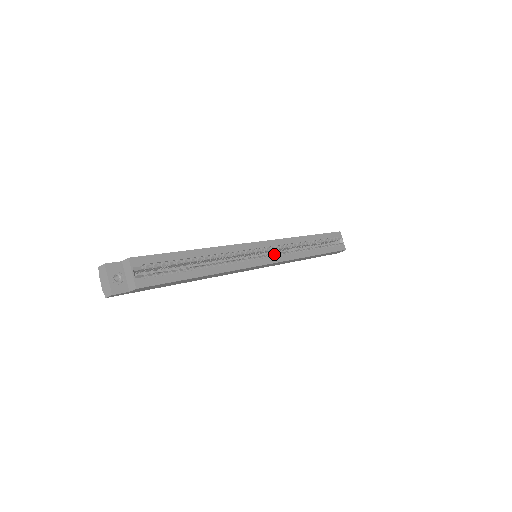
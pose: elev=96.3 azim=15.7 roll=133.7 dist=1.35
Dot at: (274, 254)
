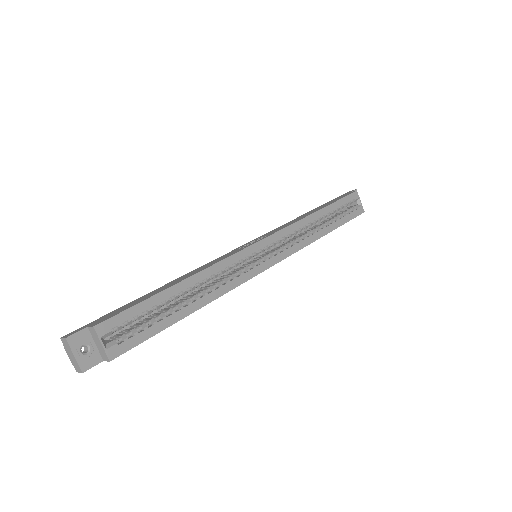
Dot at: (277, 250)
